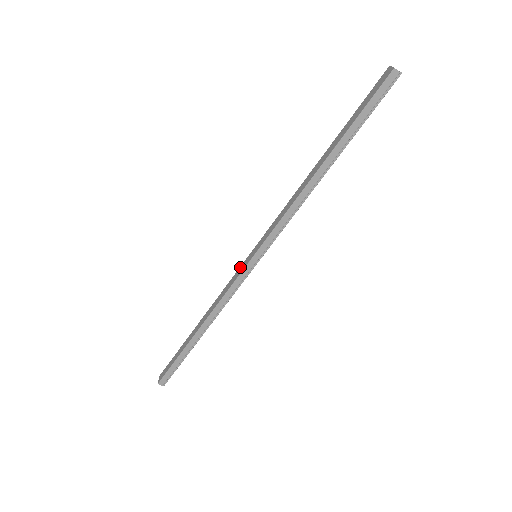
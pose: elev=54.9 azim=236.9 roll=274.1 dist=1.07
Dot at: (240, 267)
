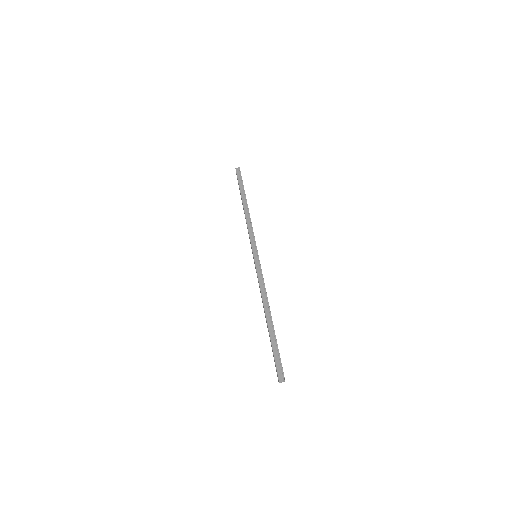
Dot at: occluded
